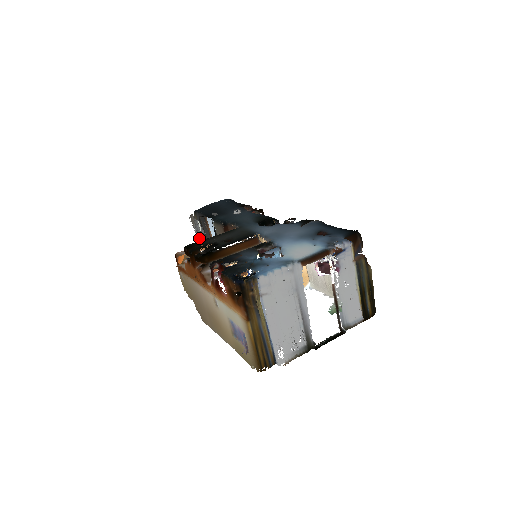
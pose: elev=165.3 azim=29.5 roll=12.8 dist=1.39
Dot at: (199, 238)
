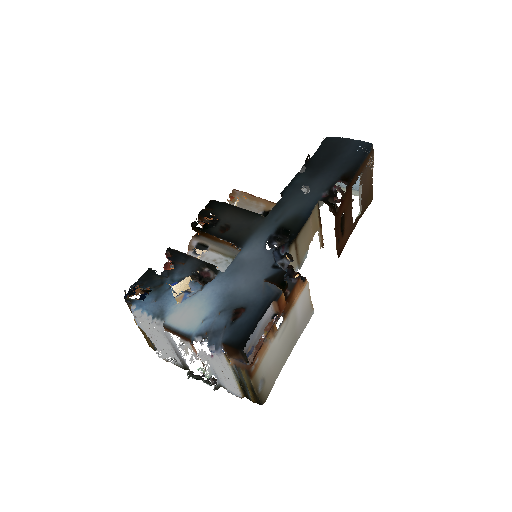
Dot at: occluded
